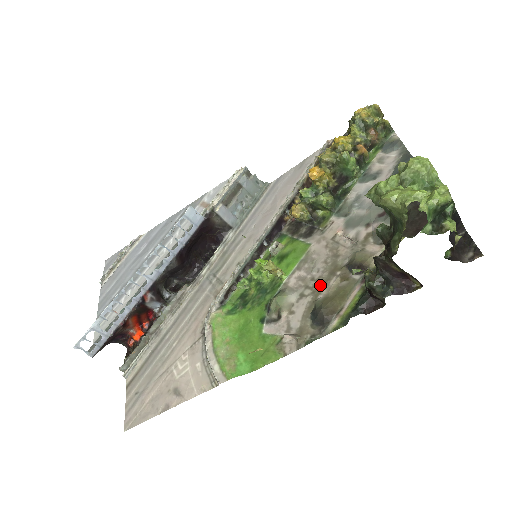
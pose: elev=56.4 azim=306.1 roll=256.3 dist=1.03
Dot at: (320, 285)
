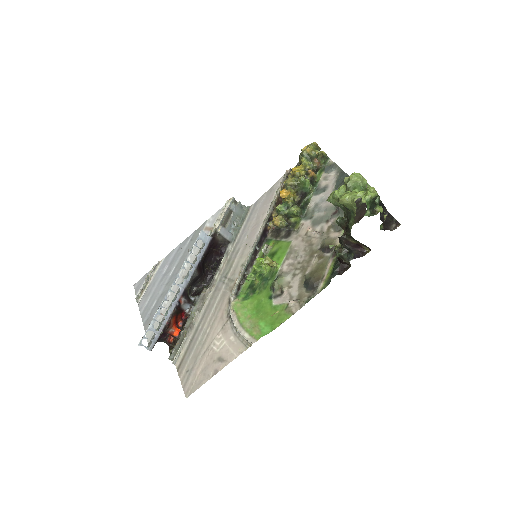
Dot at: (305, 265)
